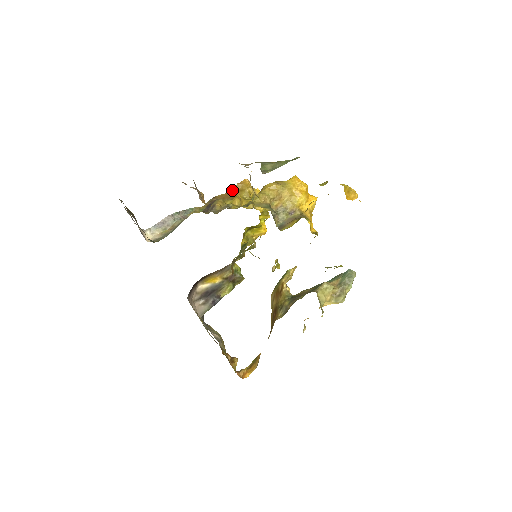
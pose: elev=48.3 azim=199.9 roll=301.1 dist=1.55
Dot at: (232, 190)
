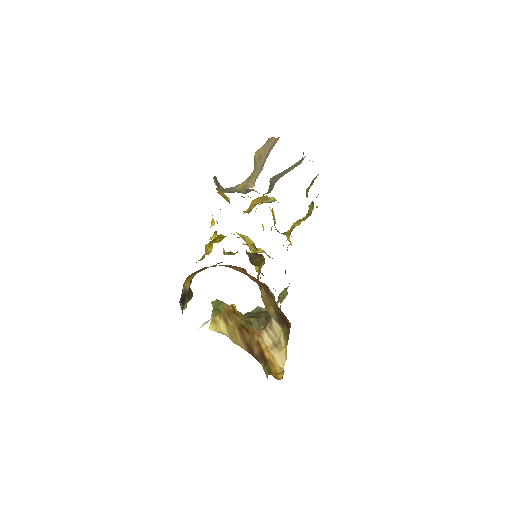
Dot at: (218, 192)
